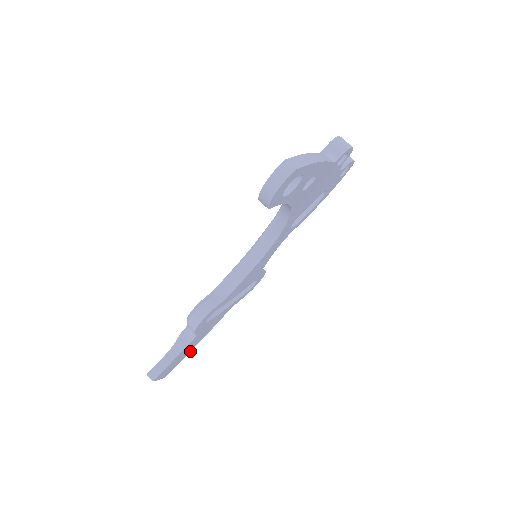
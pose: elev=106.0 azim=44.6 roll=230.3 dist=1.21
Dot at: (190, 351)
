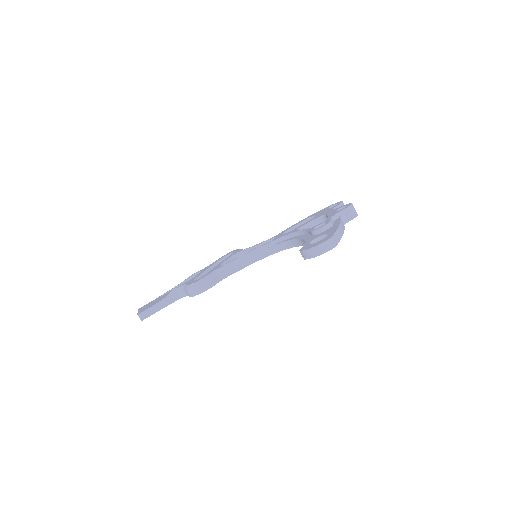
Dot at: occluded
